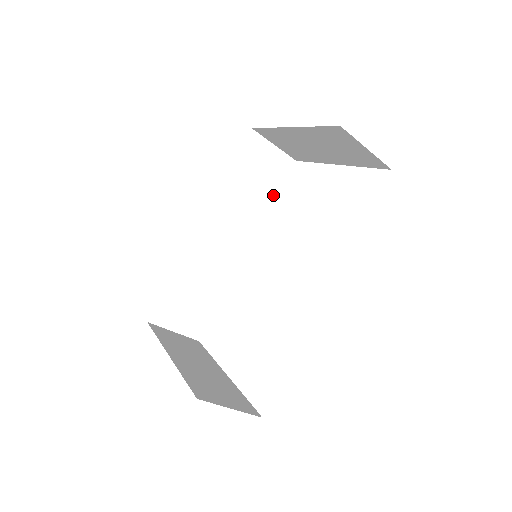
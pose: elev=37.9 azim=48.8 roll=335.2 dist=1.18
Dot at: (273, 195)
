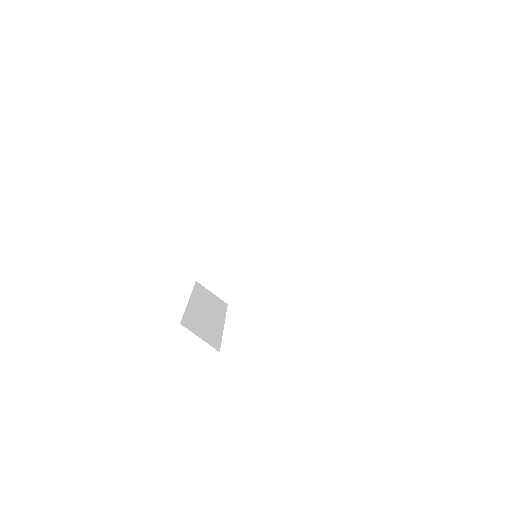
Dot at: (298, 219)
